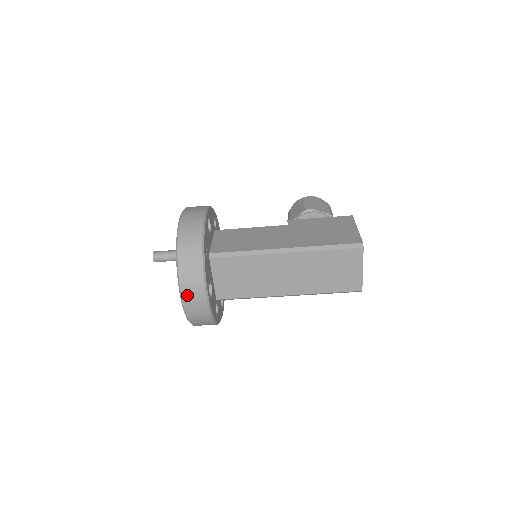
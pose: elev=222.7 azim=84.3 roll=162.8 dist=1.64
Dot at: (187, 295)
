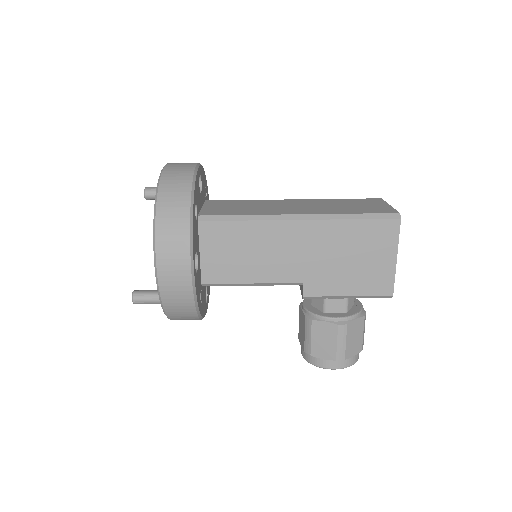
Dot at: (175, 163)
